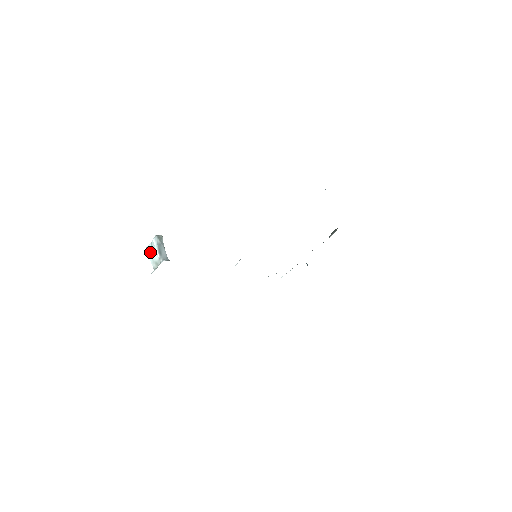
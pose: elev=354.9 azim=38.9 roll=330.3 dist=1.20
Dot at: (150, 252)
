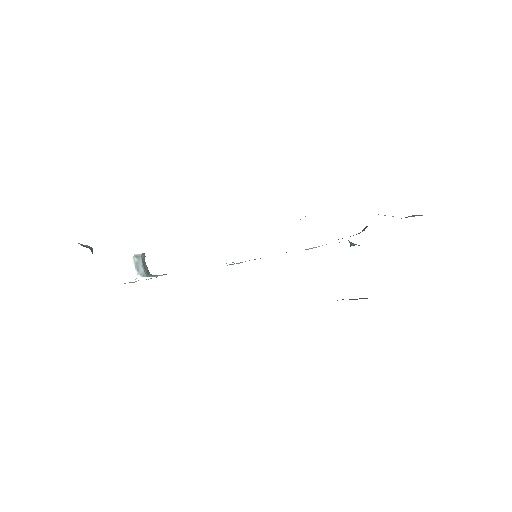
Dot at: occluded
